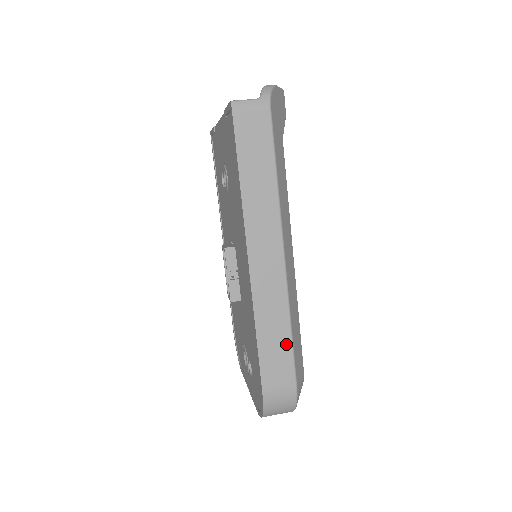
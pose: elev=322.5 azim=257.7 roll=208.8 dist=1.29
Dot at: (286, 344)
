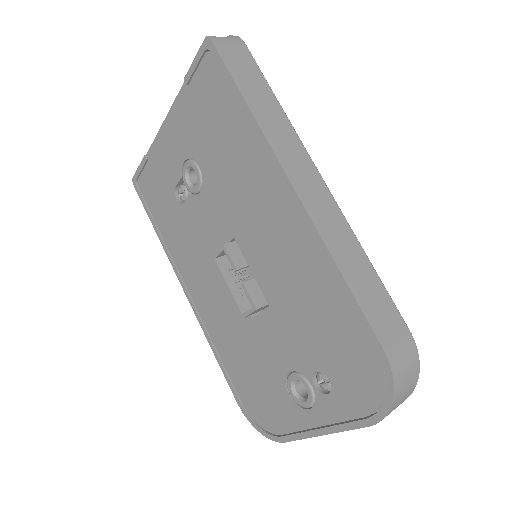
Dot at: (375, 281)
